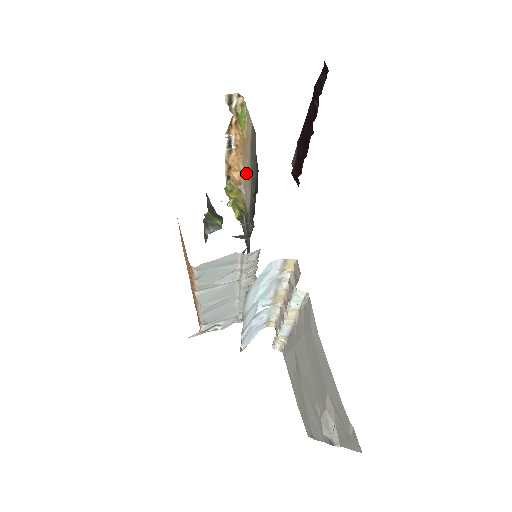
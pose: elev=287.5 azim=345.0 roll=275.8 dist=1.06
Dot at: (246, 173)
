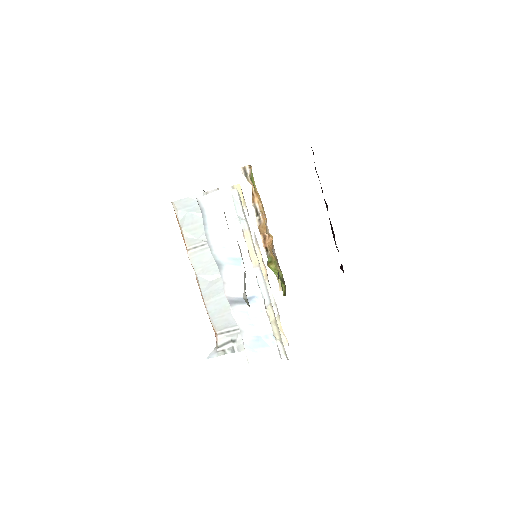
Dot at: (267, 226)
